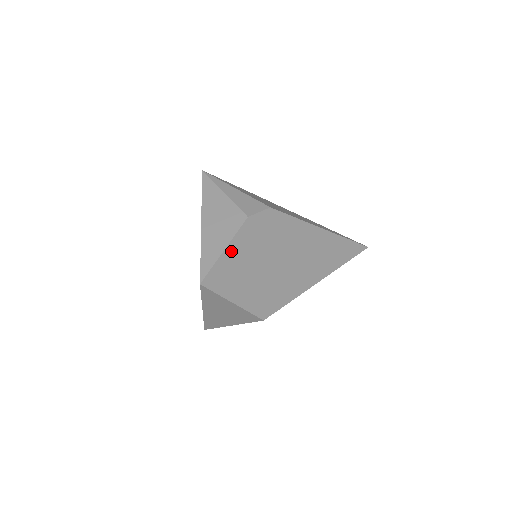
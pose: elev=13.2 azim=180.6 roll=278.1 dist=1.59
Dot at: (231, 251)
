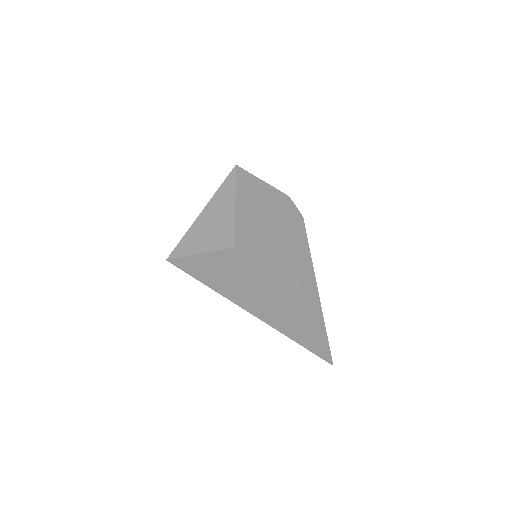
Dot at: (265, 188)
